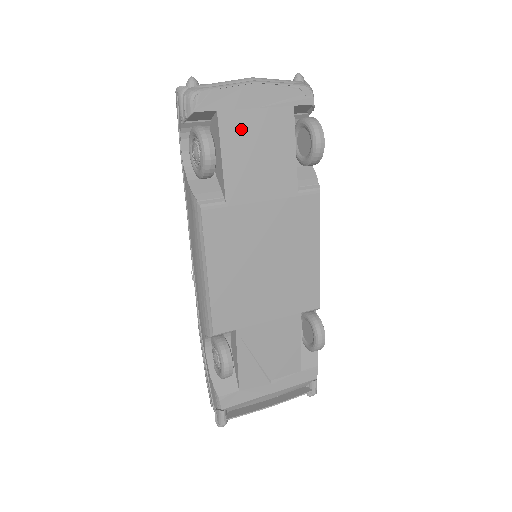
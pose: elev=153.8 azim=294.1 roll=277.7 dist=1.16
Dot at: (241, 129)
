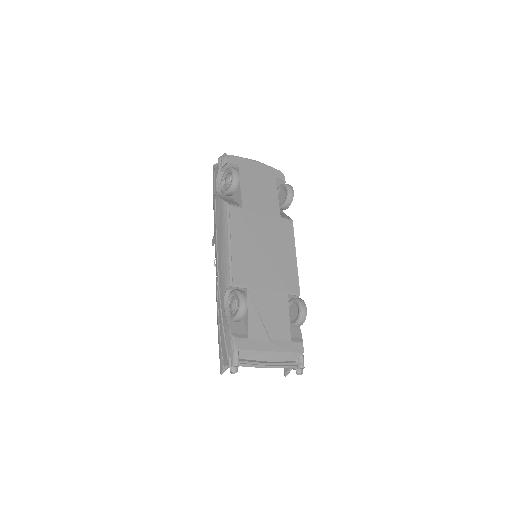
Dot at: (250, 177)
